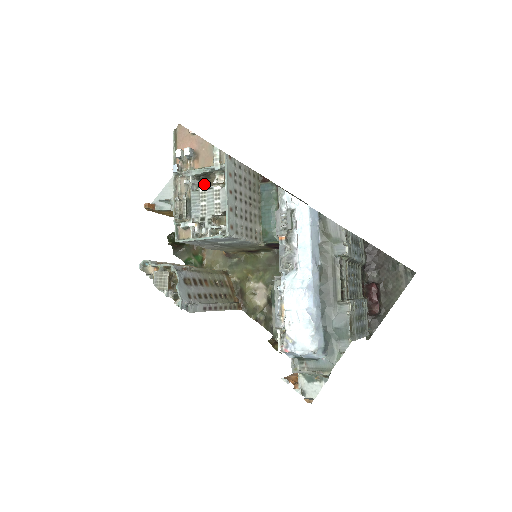
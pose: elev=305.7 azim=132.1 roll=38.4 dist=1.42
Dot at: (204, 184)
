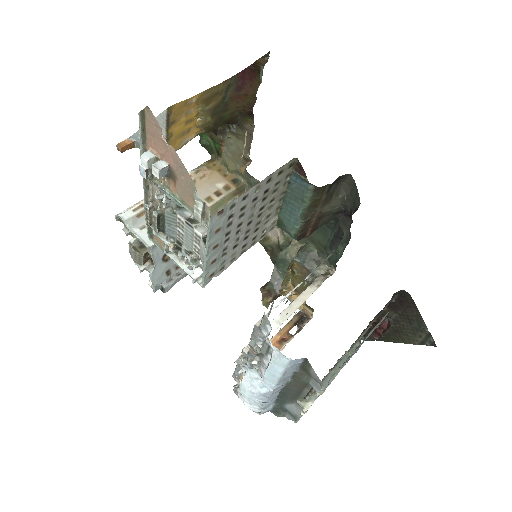
Dot at: occluded
